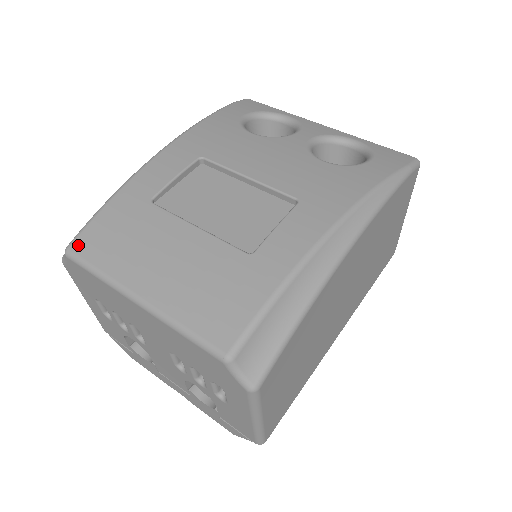
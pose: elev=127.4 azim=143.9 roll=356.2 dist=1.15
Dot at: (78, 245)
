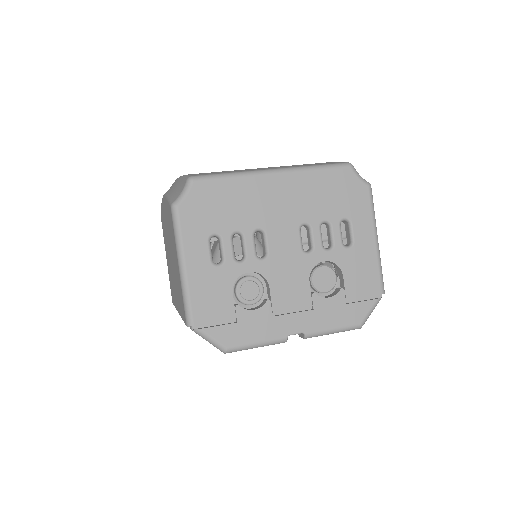
Dot at: (197, 175)
